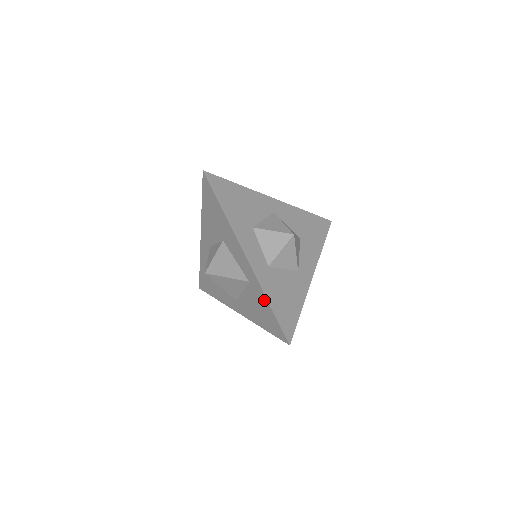
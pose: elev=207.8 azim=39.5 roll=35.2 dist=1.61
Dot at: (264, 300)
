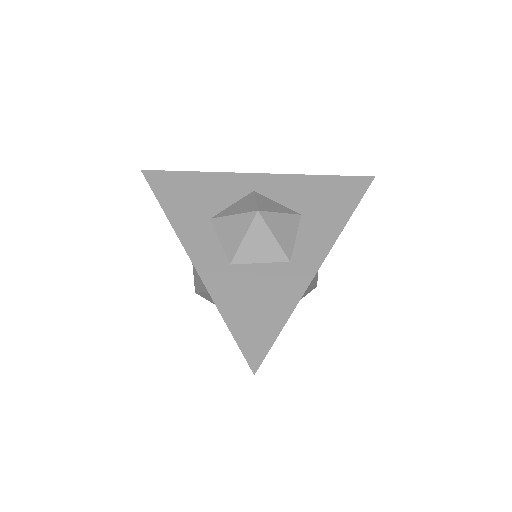
Dot at: occluded
